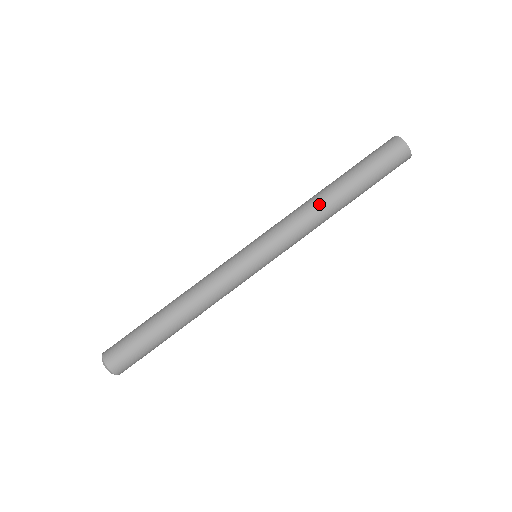
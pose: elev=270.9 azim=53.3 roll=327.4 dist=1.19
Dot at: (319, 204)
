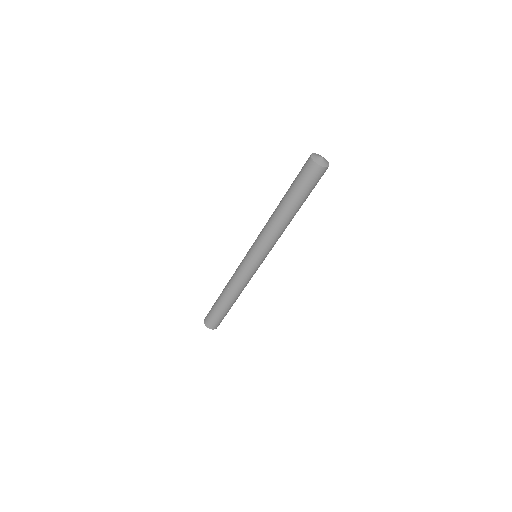
Dot at: (285, 226)
